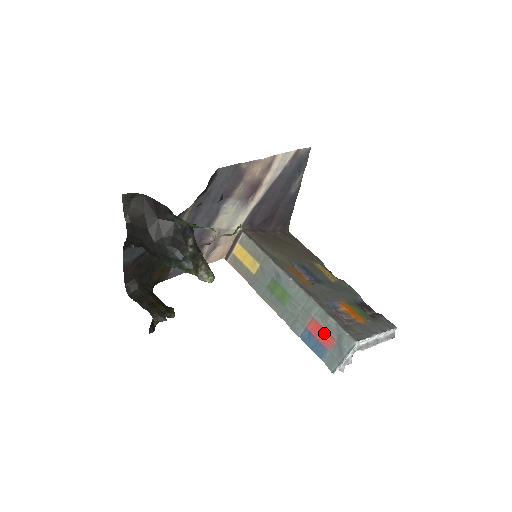
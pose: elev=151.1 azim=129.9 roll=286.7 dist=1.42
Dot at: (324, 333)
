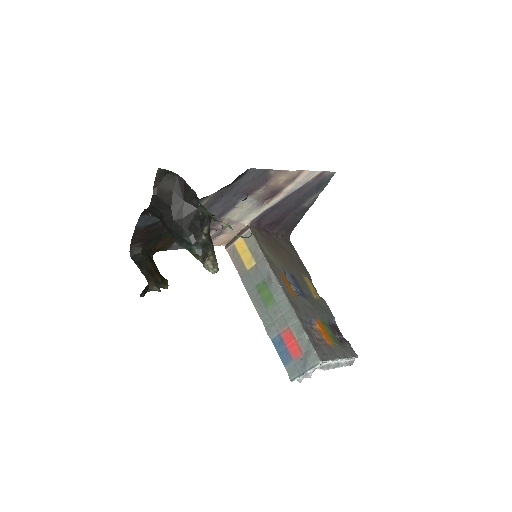
Dot at: (295, 344)
